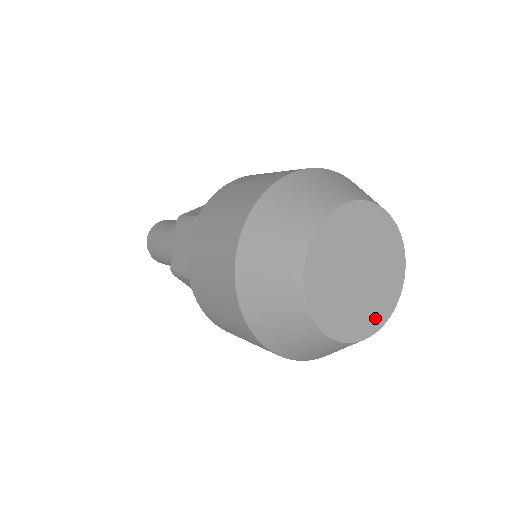
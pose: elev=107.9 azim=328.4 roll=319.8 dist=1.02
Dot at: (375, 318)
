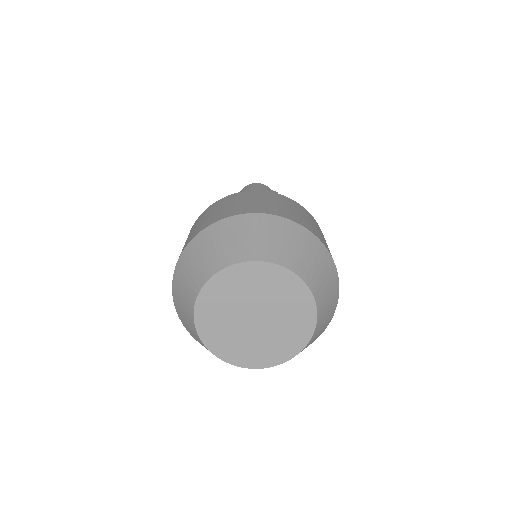
Dot at: (301, 331)
